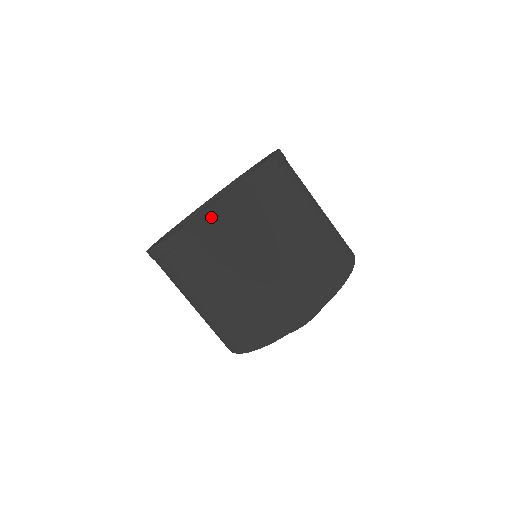
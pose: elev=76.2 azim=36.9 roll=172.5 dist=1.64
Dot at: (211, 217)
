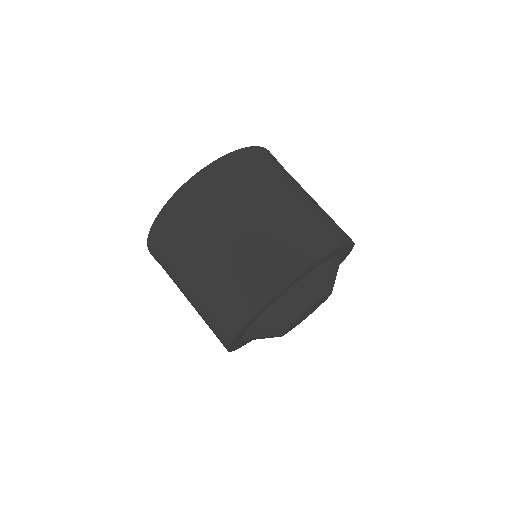
Dot at: (261, 151)
